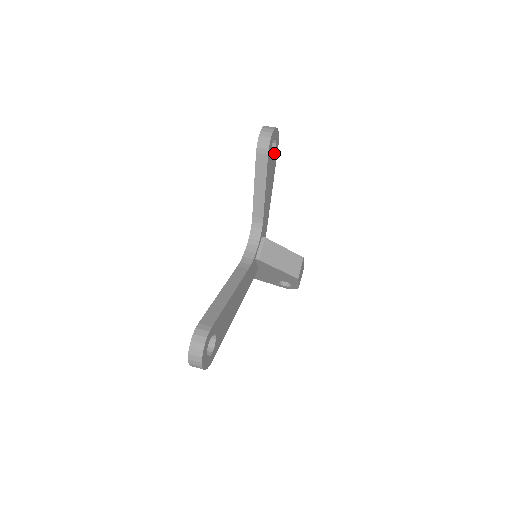
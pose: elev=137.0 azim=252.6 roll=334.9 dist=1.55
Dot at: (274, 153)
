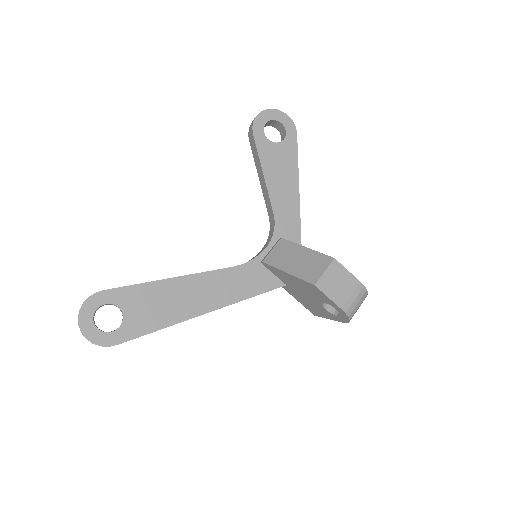
Dot at: (284, 138)
